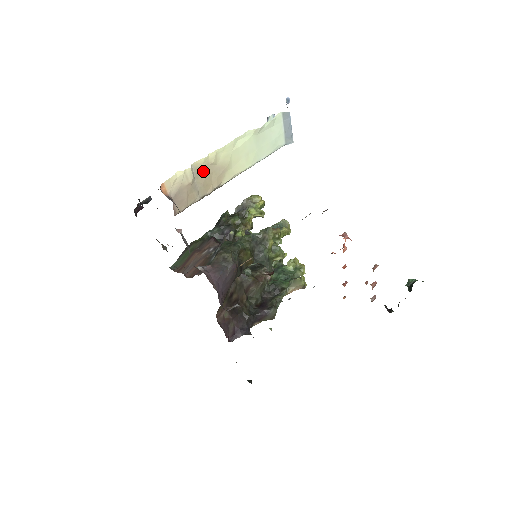
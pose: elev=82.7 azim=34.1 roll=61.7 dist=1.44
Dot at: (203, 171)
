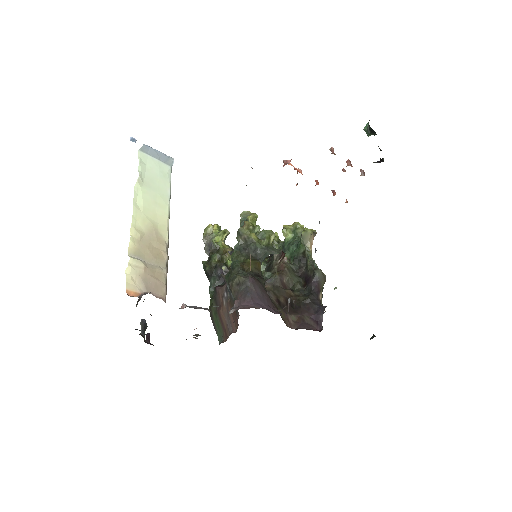
Dot at: (142, 249)
